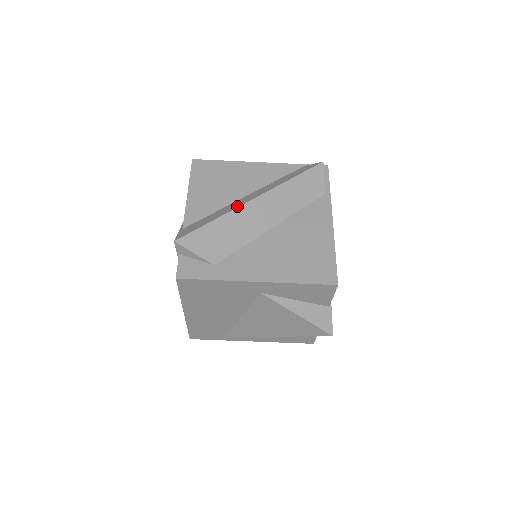
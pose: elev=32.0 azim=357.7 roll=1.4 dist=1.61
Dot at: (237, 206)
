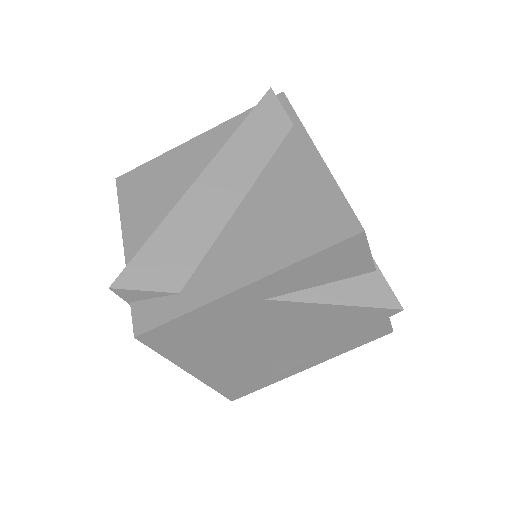
Dot at: occluded
